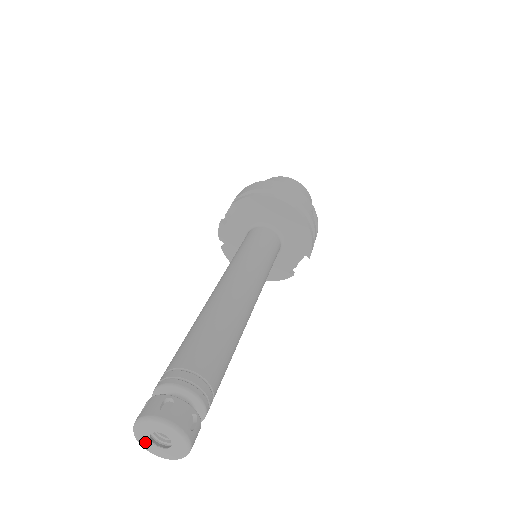
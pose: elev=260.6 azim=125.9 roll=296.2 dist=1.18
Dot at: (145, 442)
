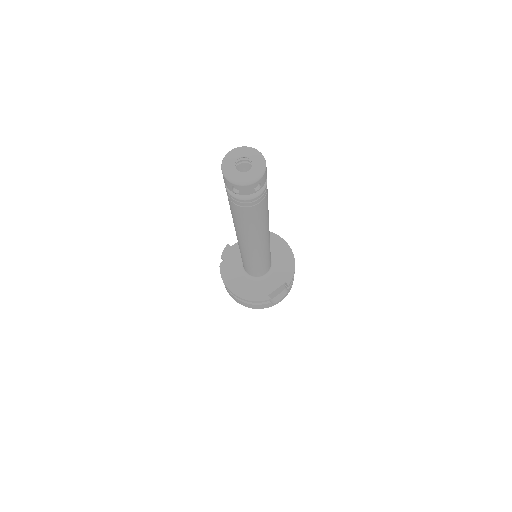
Dot at: (229, 166)
